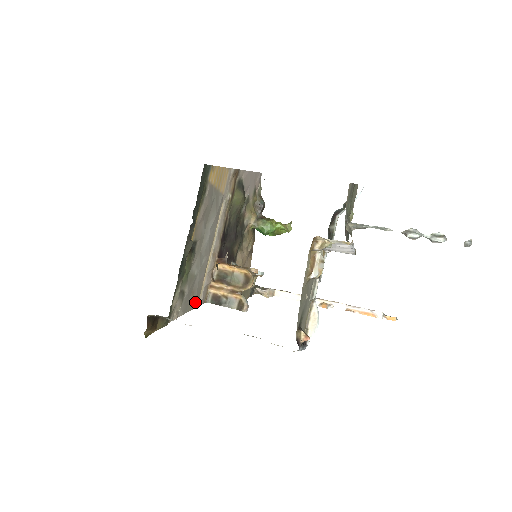
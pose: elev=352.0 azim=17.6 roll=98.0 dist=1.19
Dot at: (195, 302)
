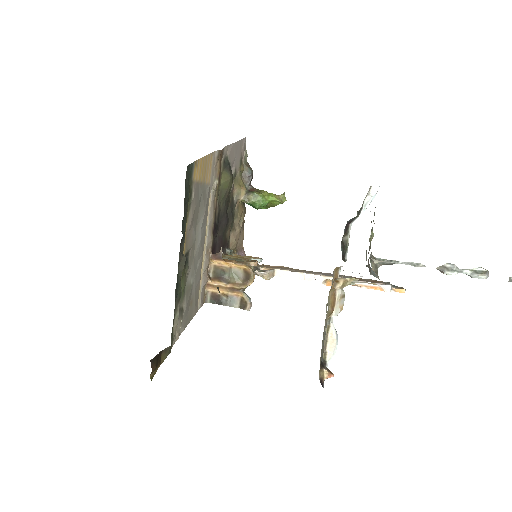
Dot at: (194, 309)
